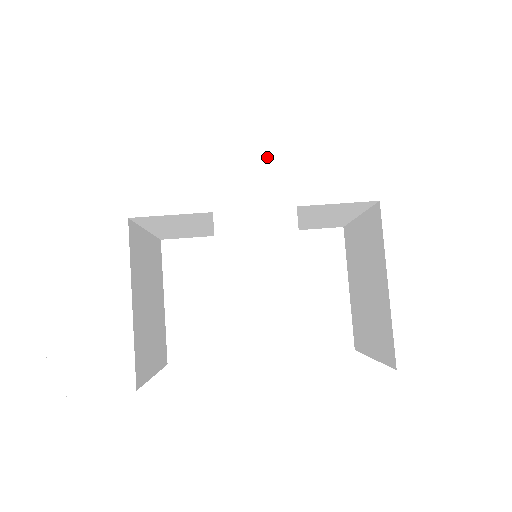
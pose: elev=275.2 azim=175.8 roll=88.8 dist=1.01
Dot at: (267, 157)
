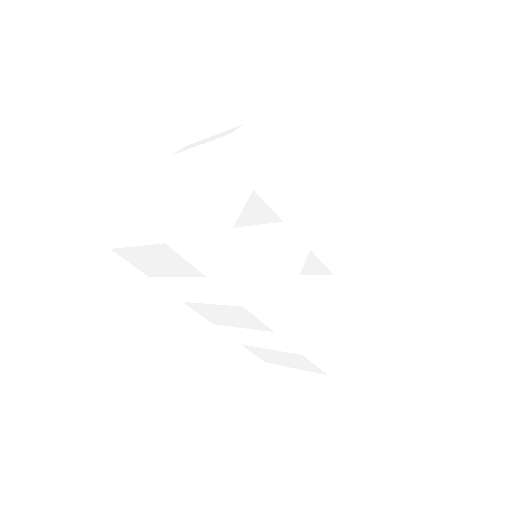
Dot at: (313, 219)
